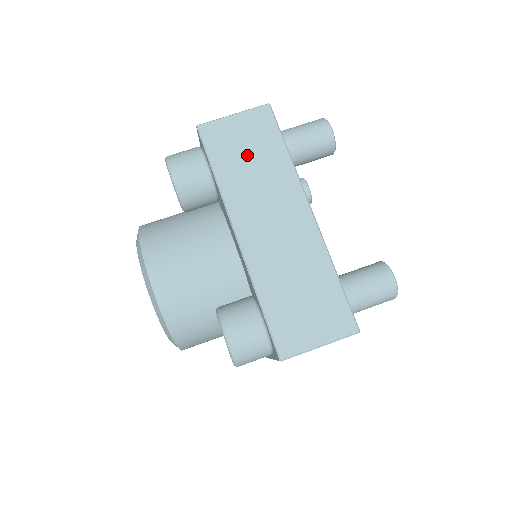
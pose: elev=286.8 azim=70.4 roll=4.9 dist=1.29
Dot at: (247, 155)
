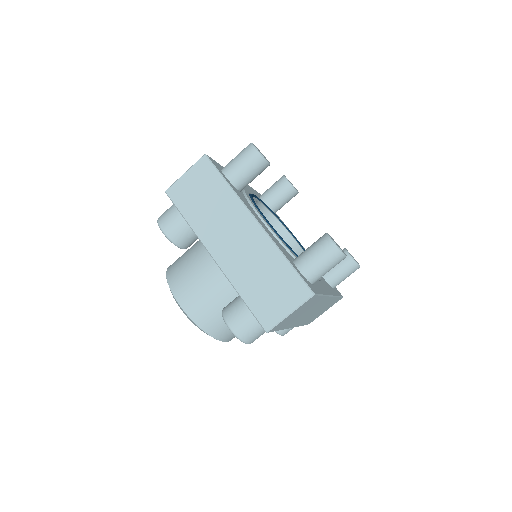
Dot at: (202, 198)
